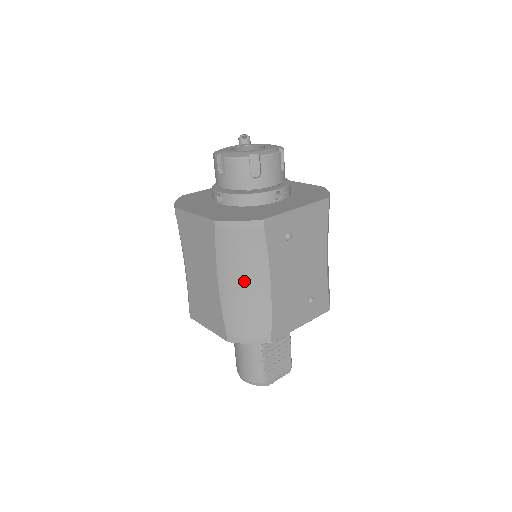
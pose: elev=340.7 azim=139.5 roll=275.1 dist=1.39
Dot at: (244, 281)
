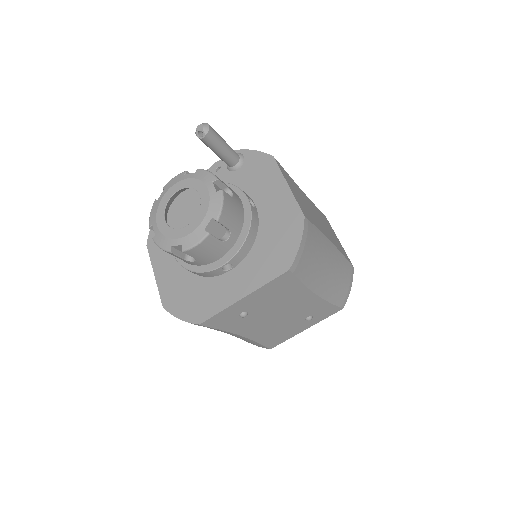
Dot at: occluded
